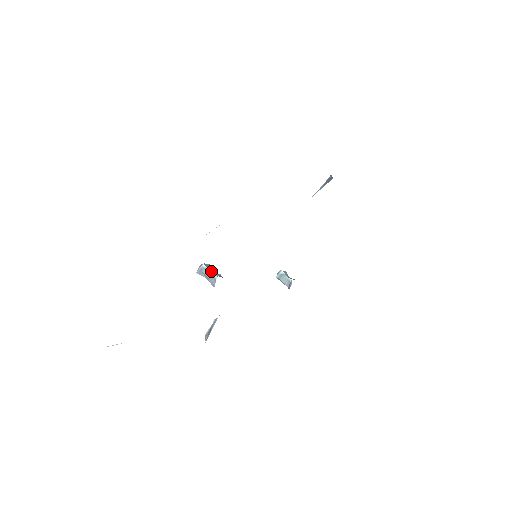
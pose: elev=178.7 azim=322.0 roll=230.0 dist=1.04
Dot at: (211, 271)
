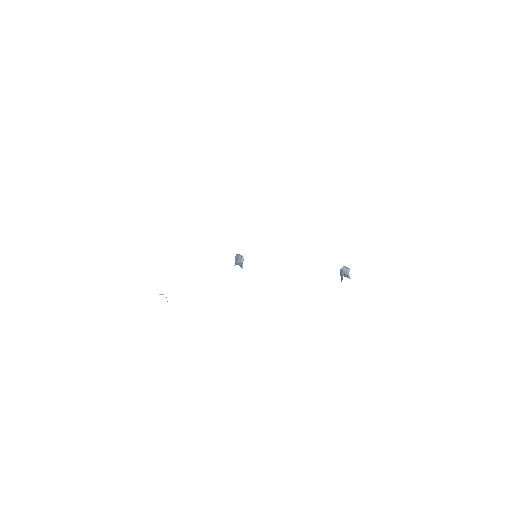
Dot at: (237, 260)
